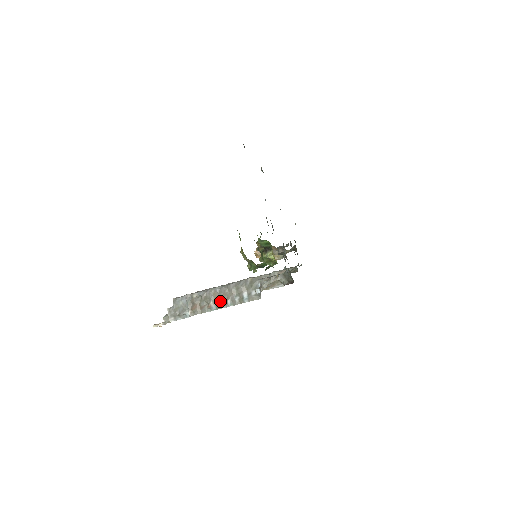
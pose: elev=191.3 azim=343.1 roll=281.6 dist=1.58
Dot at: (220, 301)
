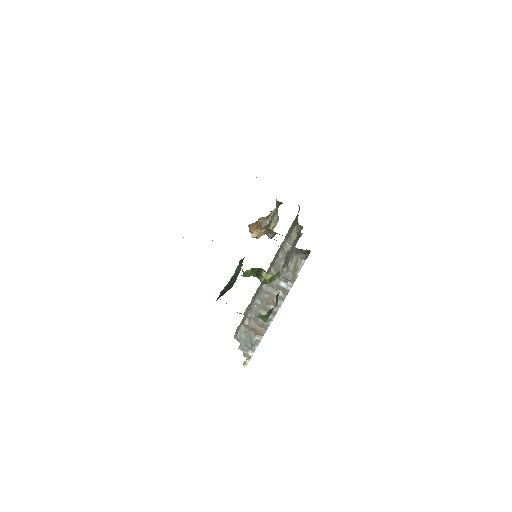
Dot at: (270, 308)
